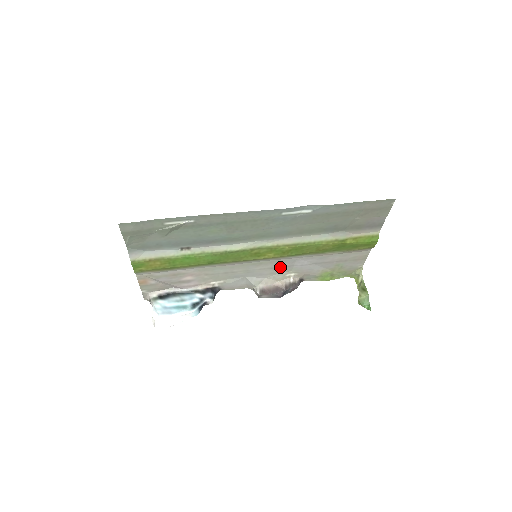
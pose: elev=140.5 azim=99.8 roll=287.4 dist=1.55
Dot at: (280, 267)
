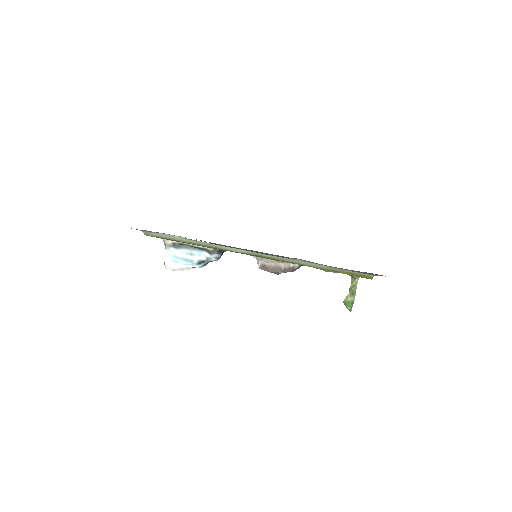
Dot at: occluded
